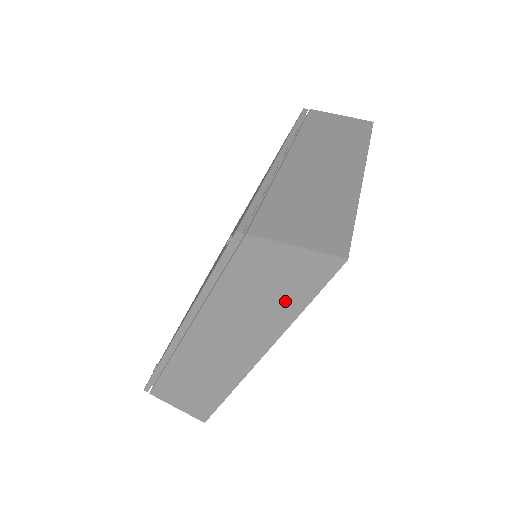
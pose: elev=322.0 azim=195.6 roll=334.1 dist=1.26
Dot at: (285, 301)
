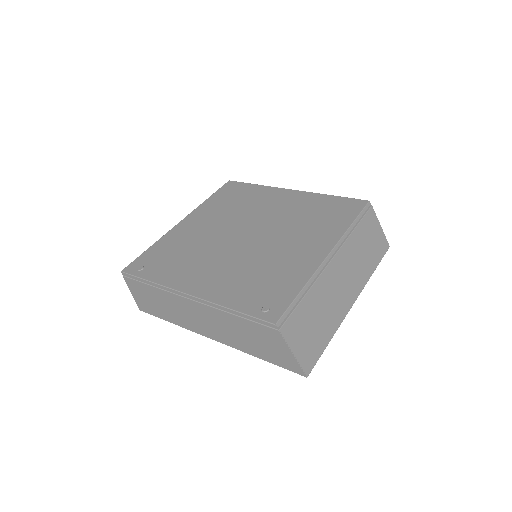
Dot at: (259, 351)
